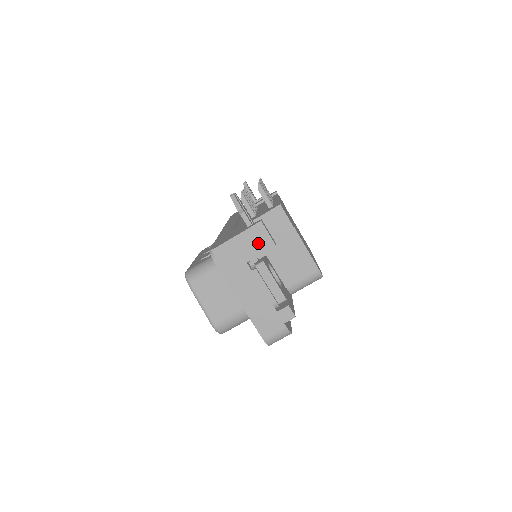
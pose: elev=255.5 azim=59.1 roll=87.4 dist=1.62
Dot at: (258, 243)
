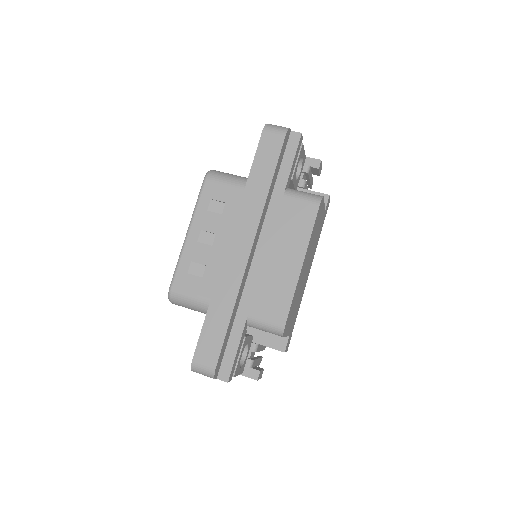
Dot at: occluded
